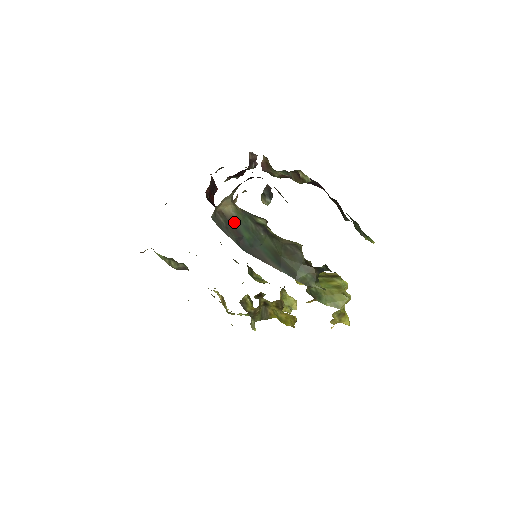
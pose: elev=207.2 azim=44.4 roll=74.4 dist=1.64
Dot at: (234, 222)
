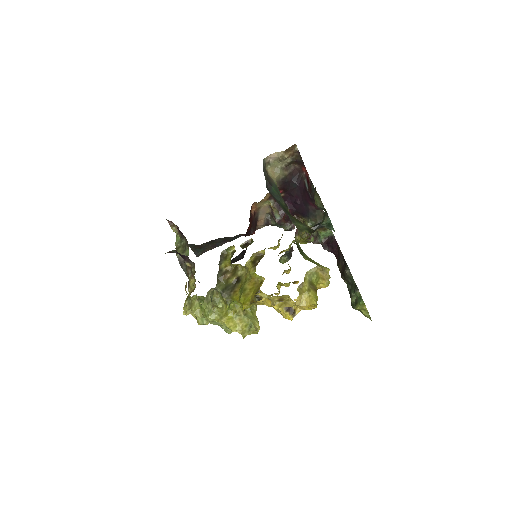
Dot at: (271, 181)
